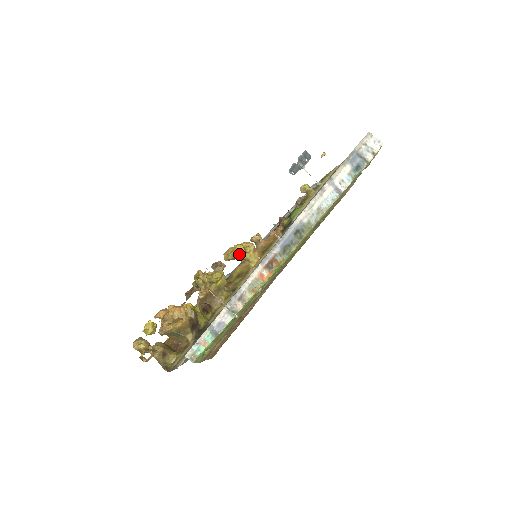
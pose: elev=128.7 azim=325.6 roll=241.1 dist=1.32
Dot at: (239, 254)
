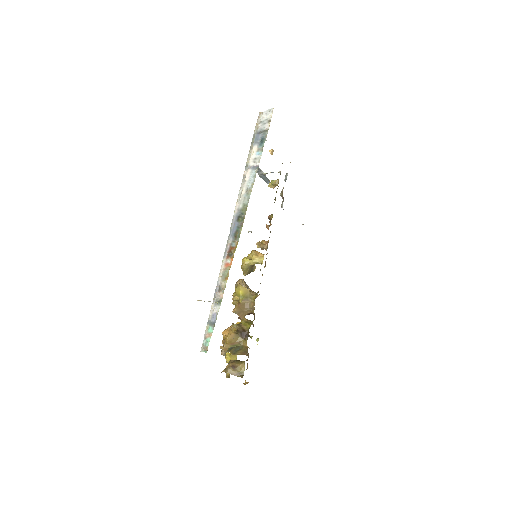
Dot at: (245, 264)
